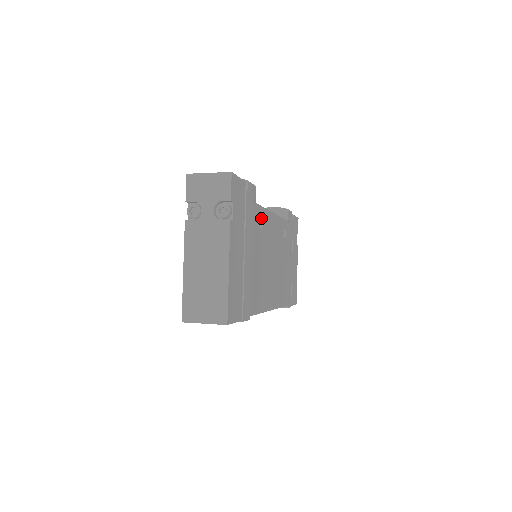
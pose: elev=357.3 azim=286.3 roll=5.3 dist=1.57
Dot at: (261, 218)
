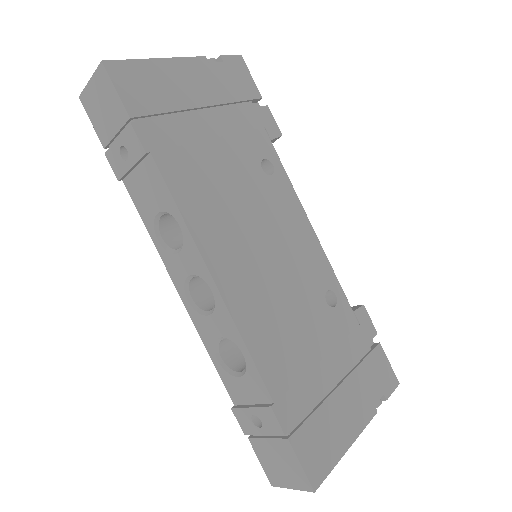
Dot at: (273, 171)
